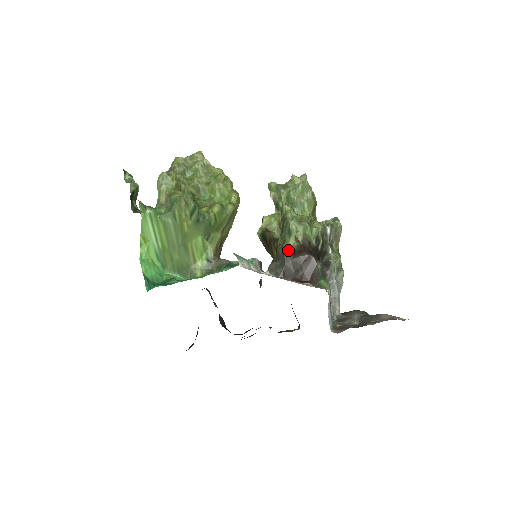
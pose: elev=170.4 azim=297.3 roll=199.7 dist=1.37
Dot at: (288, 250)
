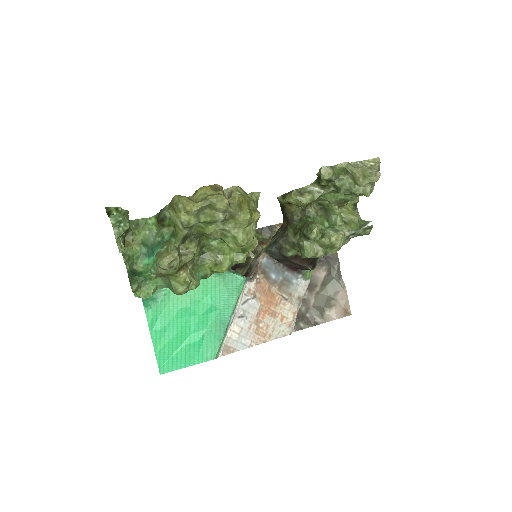
Dot at: (292, 256)
